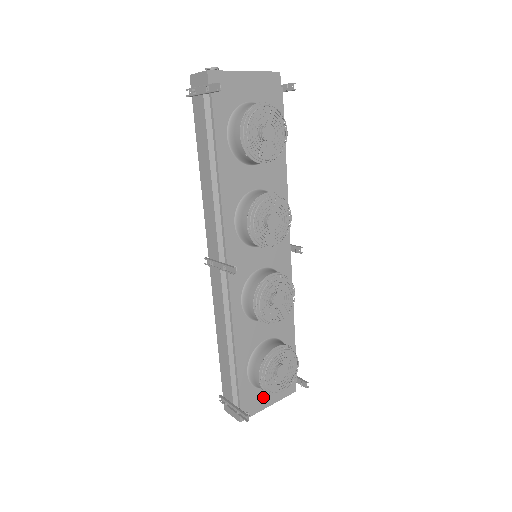
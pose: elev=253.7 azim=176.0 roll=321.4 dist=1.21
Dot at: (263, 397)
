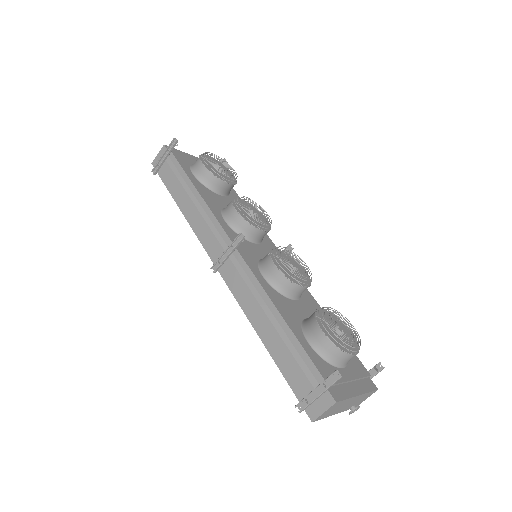
Dot at: (343, 378)
